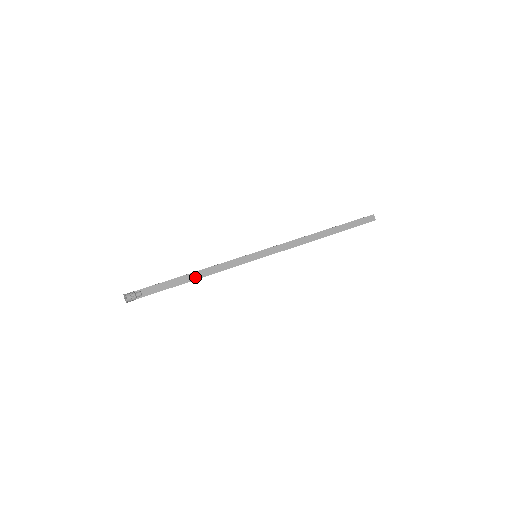
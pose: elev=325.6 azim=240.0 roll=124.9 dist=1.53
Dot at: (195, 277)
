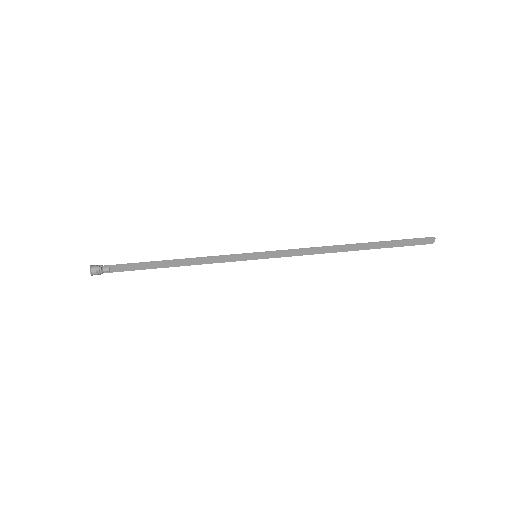
Dot at: (175, 264)
